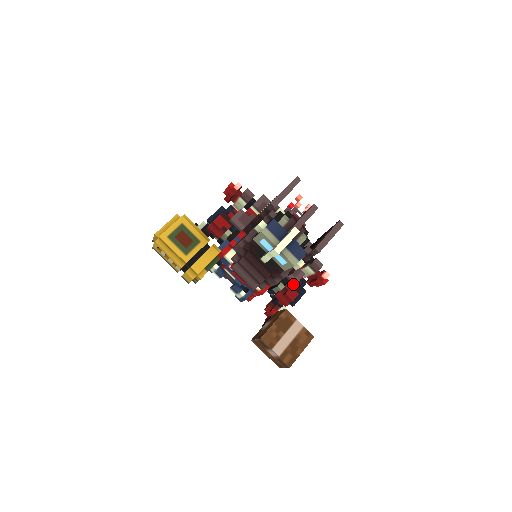
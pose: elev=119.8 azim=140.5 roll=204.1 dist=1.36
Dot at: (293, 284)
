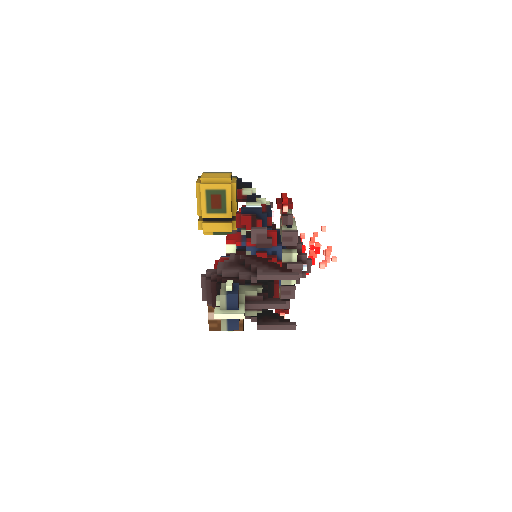
Dot at: occluded
